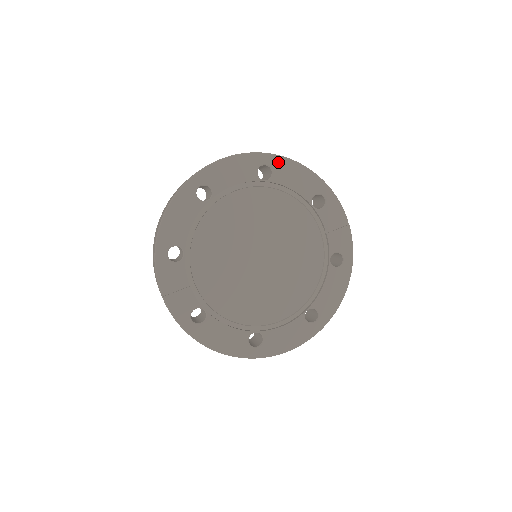
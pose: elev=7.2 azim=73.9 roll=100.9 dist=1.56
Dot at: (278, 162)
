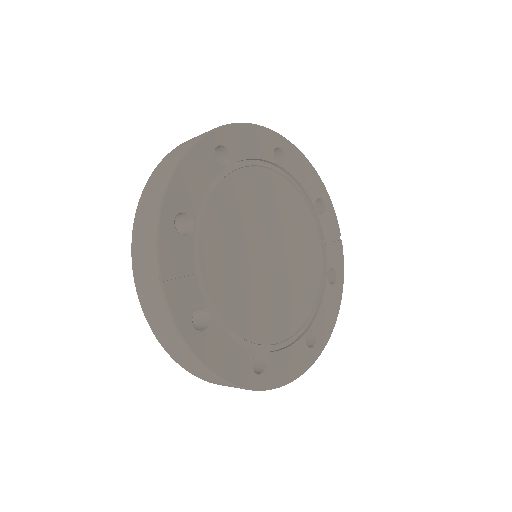
Dot at: (291, 150)
